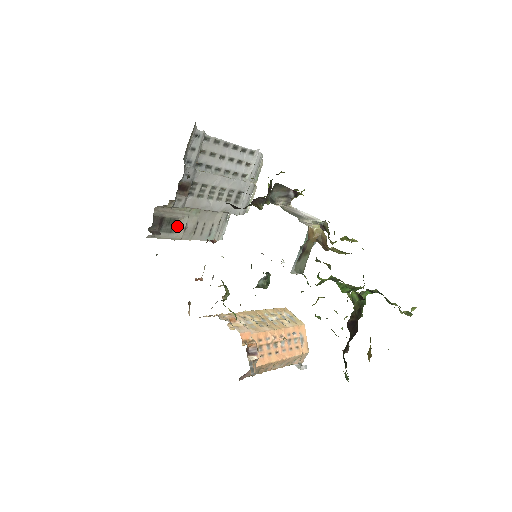
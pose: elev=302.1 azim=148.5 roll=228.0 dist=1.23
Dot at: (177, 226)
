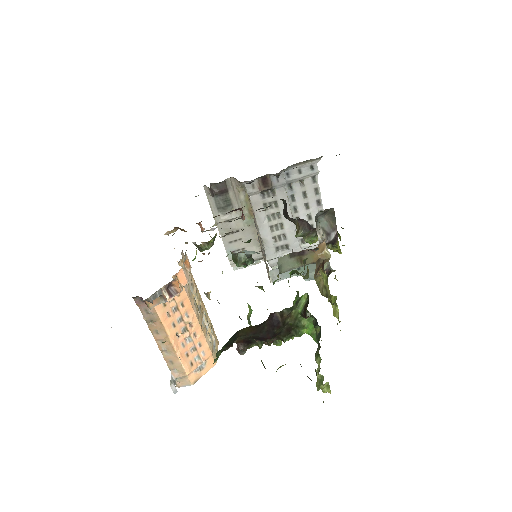
Dot at: (226, 211)
